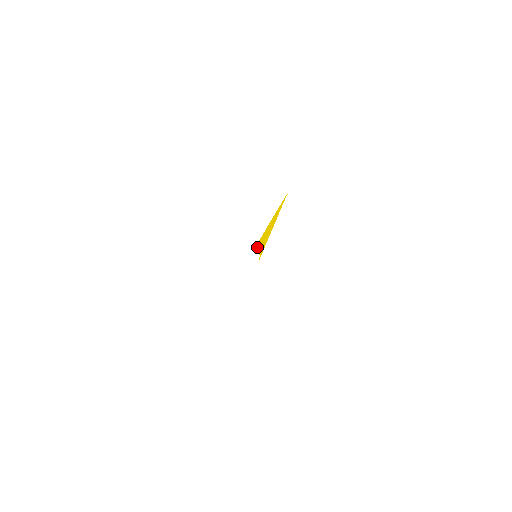
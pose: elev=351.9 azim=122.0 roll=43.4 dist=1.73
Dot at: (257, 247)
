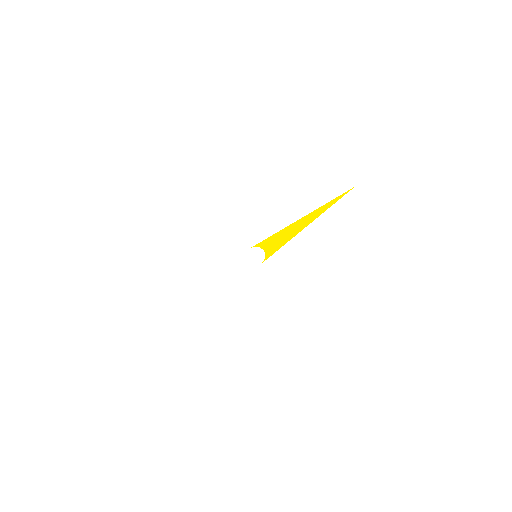
Dot at: (261, 245)
